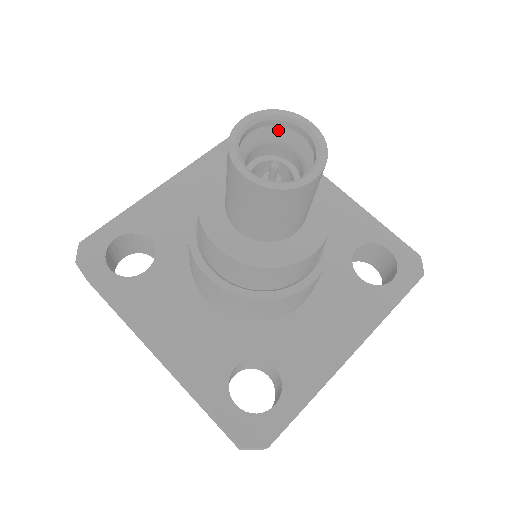
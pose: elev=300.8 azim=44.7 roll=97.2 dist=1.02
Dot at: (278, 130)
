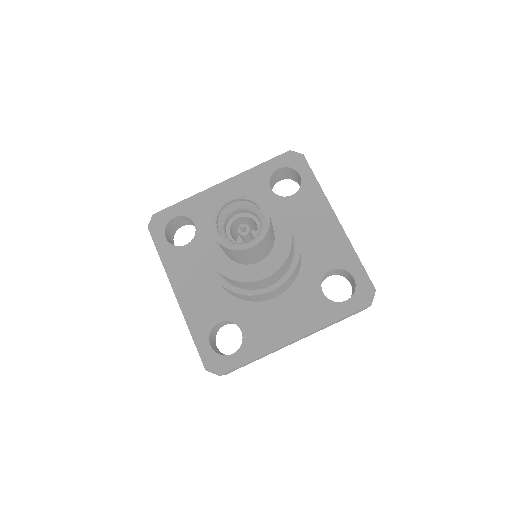
Dot at: (250, 204)
